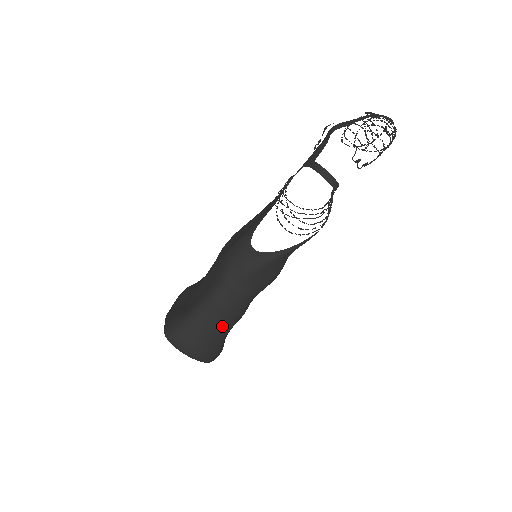
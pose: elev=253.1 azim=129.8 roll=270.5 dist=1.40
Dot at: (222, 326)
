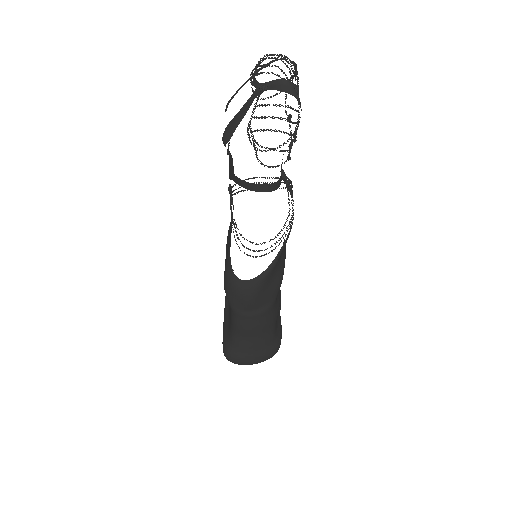
Dot at: (263, 336)
